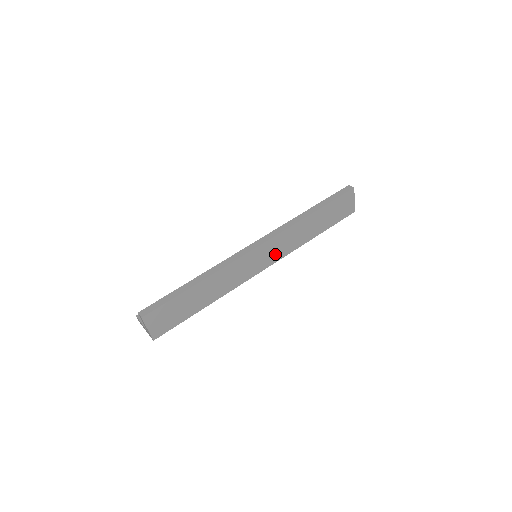
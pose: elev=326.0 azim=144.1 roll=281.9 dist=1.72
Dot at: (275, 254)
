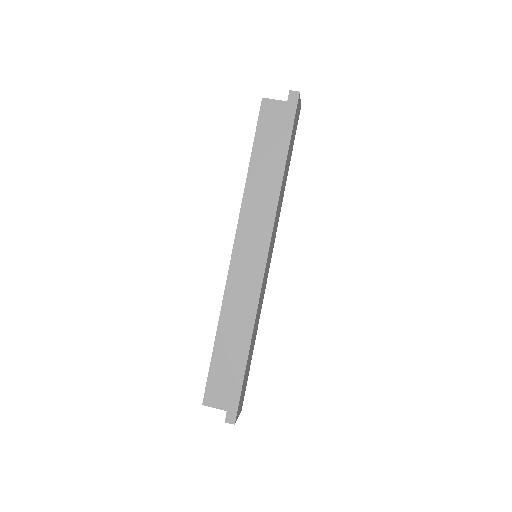
Dot at: (273, 239)
